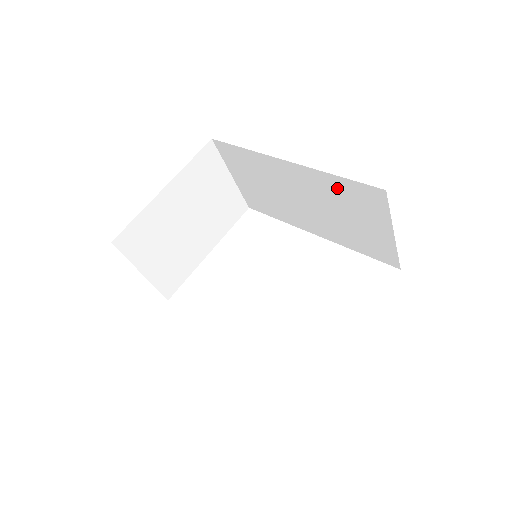
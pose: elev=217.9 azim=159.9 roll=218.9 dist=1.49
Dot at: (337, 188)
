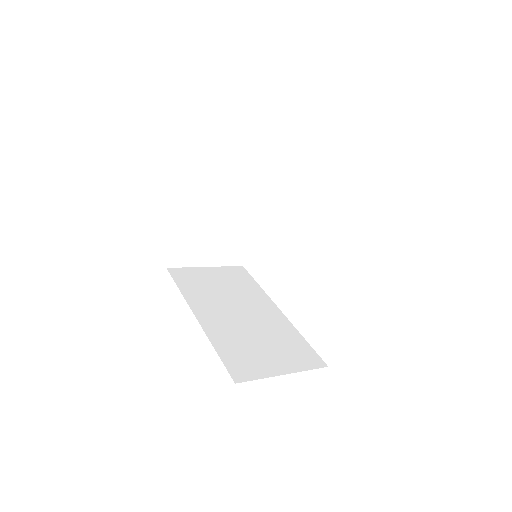
Dot at: occluded
